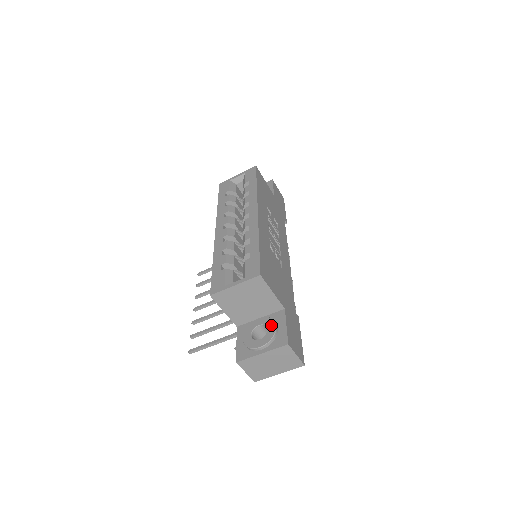
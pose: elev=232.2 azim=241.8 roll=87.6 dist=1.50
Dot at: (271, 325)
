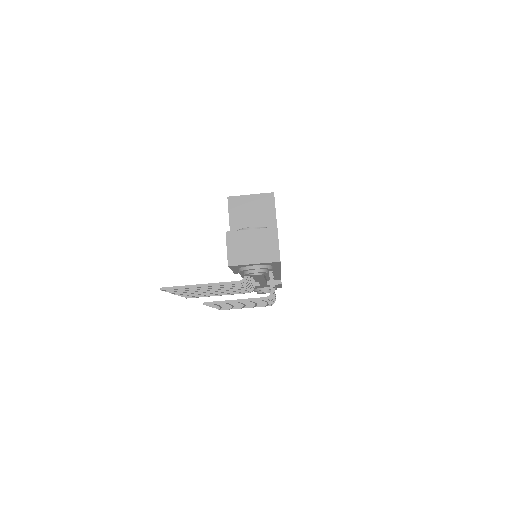
Dot at: occluded
